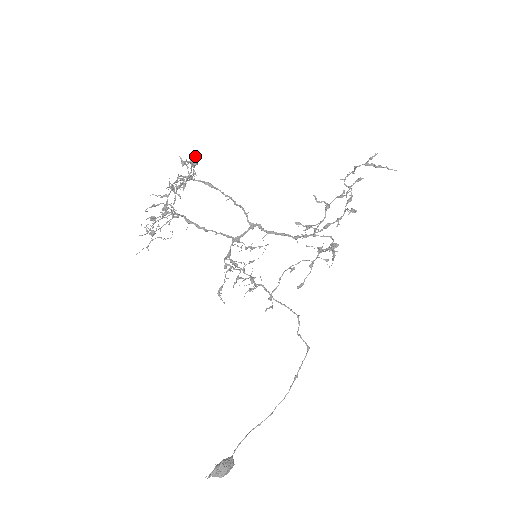
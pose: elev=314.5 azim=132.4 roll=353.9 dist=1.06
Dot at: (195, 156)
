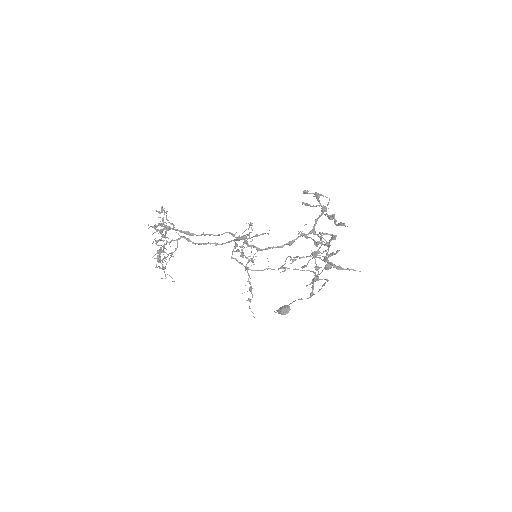
Dot at: (154, 258)
